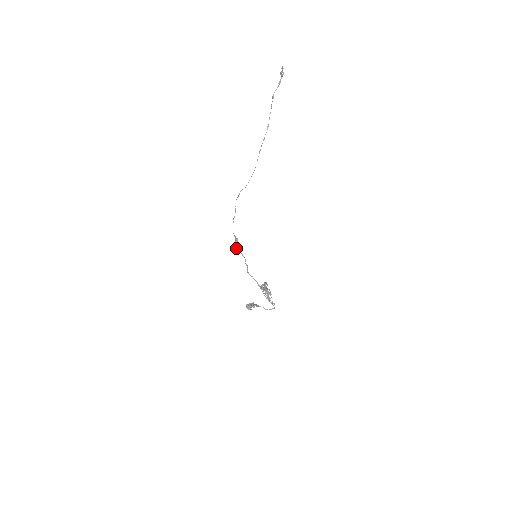
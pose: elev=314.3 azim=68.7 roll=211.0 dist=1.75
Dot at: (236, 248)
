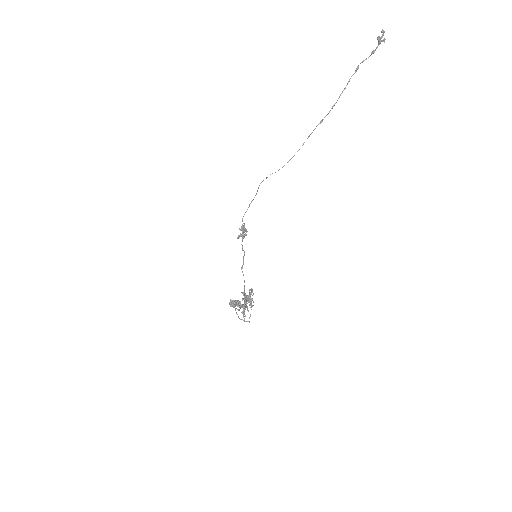
Dot at: (237, 237)
